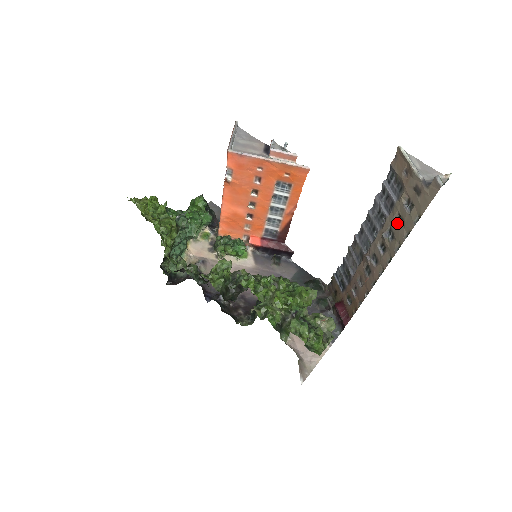
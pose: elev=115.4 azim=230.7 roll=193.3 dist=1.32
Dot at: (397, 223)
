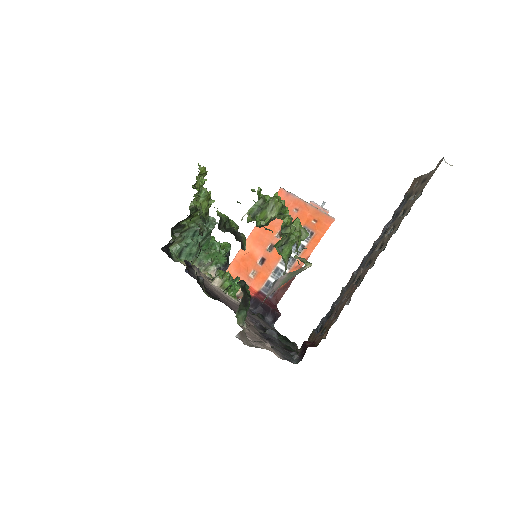
Dot at: (400, 217)
